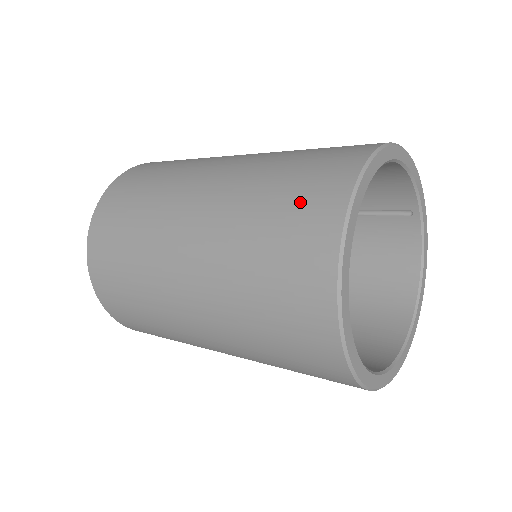
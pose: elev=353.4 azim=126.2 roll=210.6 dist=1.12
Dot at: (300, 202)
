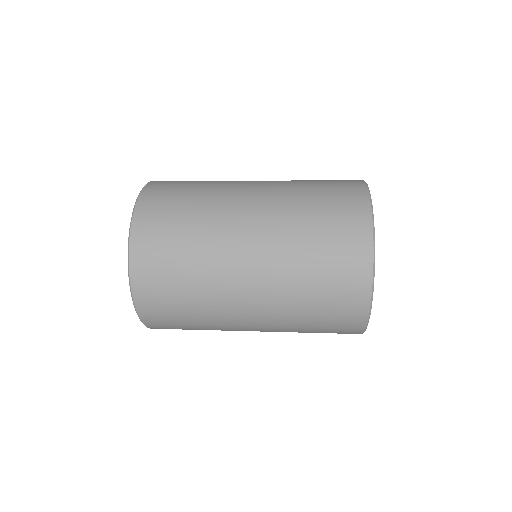
Dot at: (336, 186)
